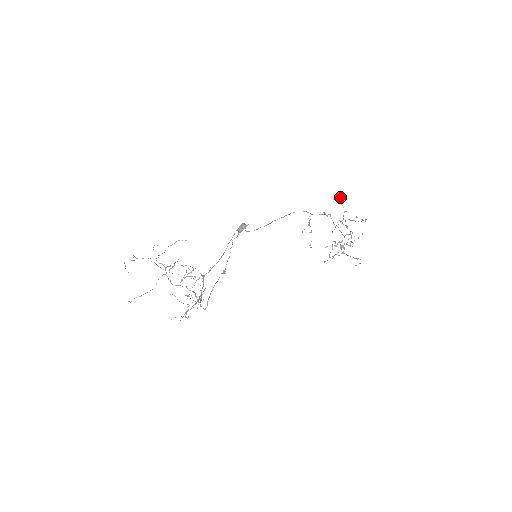
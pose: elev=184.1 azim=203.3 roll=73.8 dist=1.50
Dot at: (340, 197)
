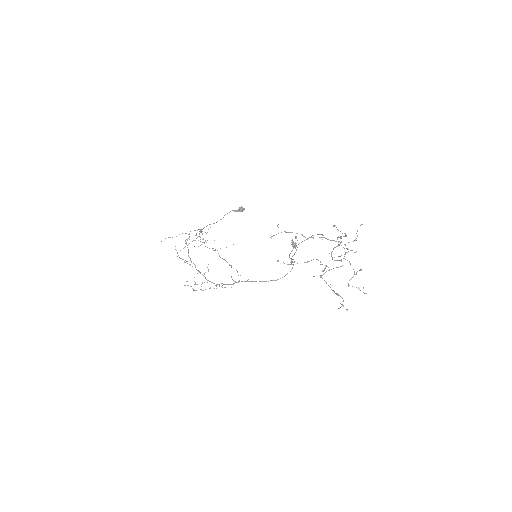
Dot at: occluded
